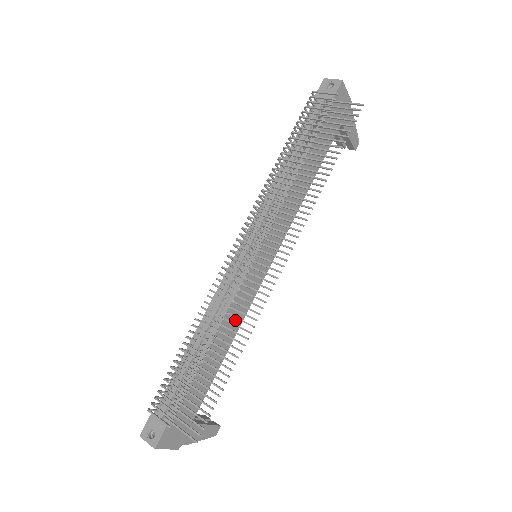
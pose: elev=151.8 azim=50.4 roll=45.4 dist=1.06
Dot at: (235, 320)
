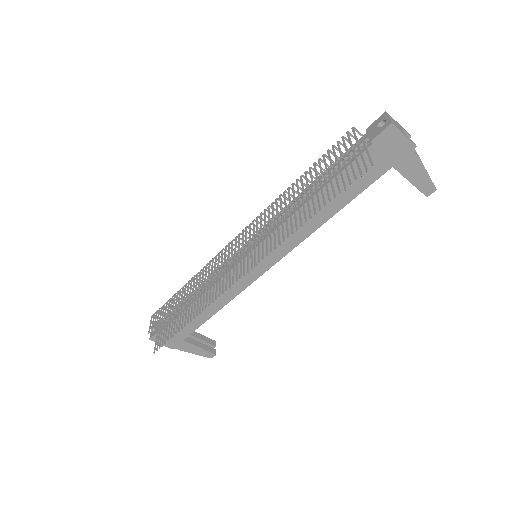
Dot at: (224, 294)
